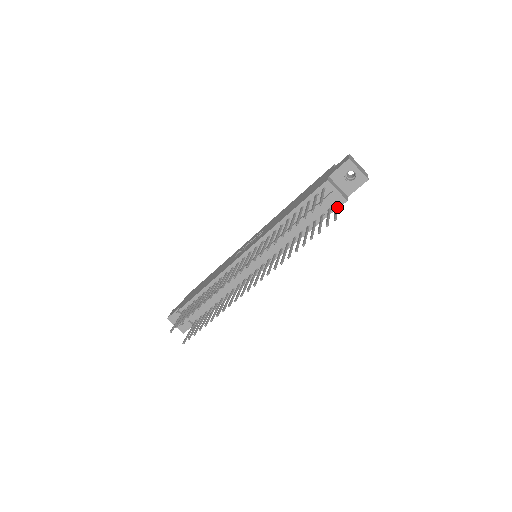
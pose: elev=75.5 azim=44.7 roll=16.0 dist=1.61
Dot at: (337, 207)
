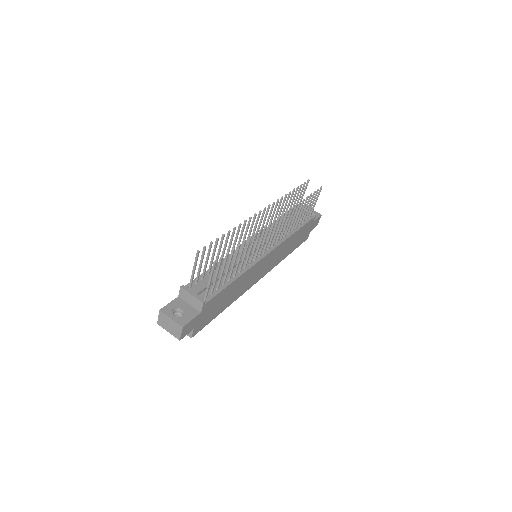
Dot at: (313, 208)
